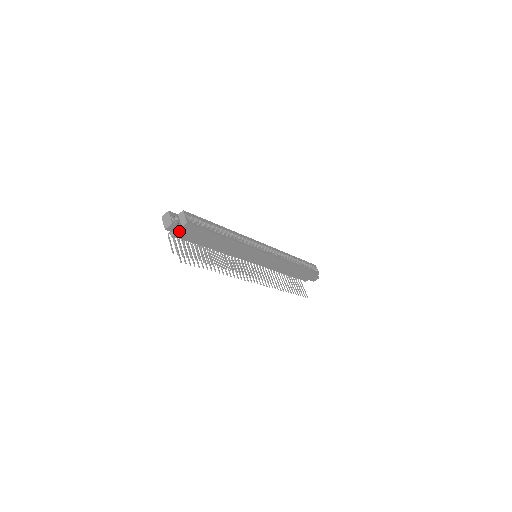
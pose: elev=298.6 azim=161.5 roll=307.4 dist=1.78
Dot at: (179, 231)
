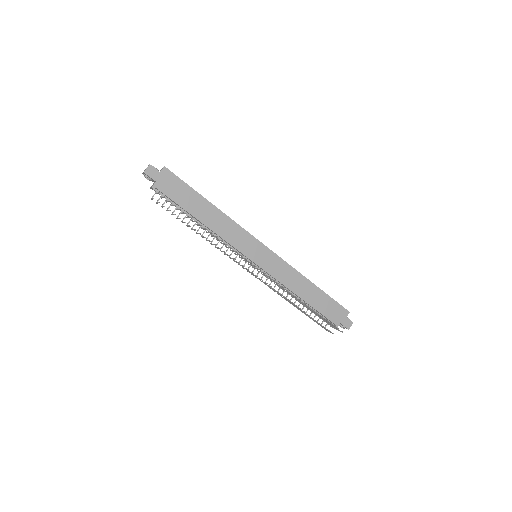
Dot at: (158, 179)
